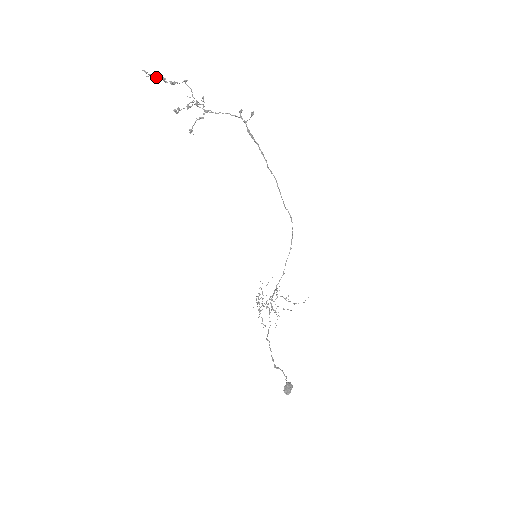
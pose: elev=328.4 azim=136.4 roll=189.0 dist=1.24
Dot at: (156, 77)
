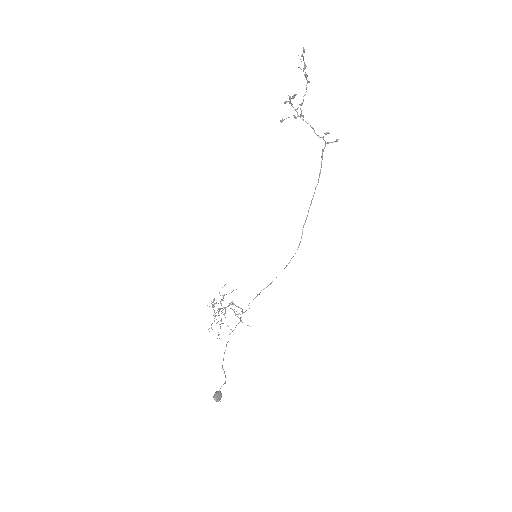
Dot at: occluded
